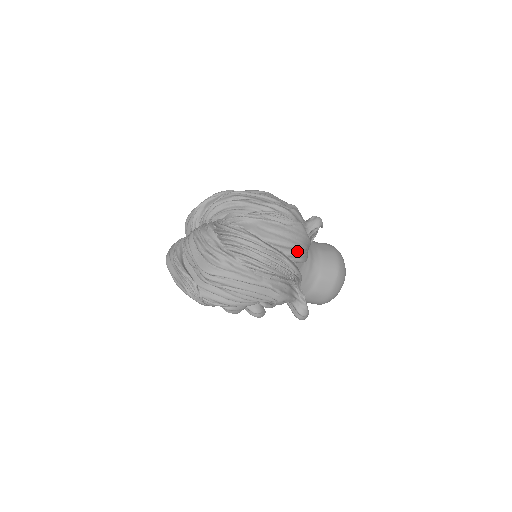
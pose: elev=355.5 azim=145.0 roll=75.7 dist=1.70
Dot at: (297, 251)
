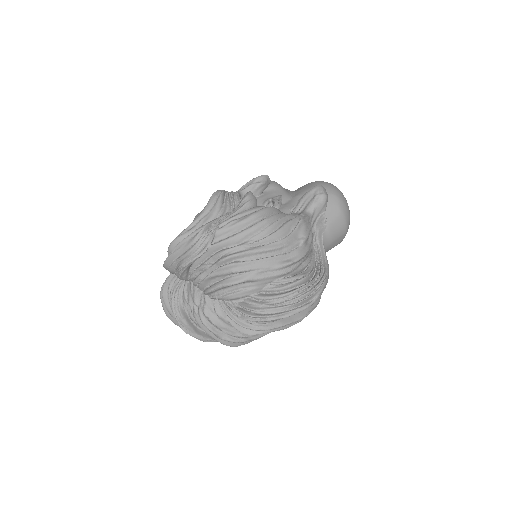
Dot at: occluded
